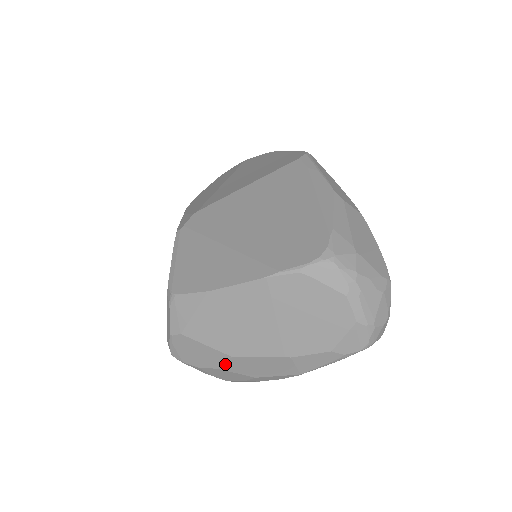
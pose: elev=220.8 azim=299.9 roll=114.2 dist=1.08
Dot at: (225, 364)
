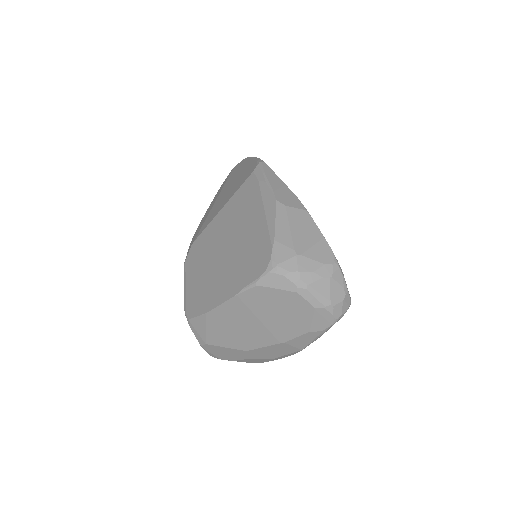
Dot at: (246, 356)
